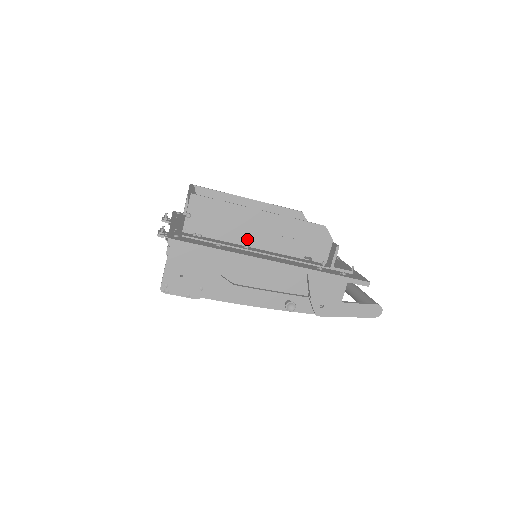
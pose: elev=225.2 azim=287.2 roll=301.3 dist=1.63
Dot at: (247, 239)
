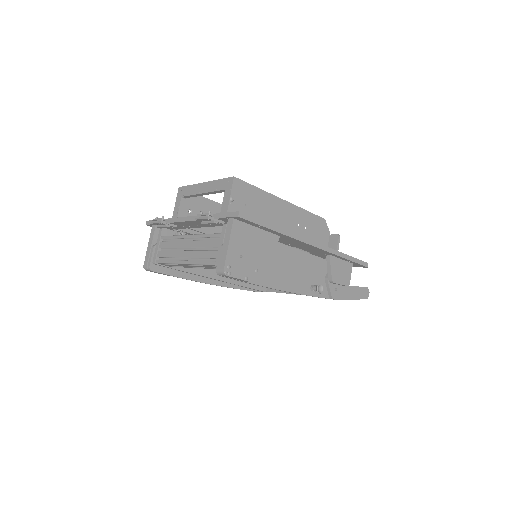
Dot at: occluded
